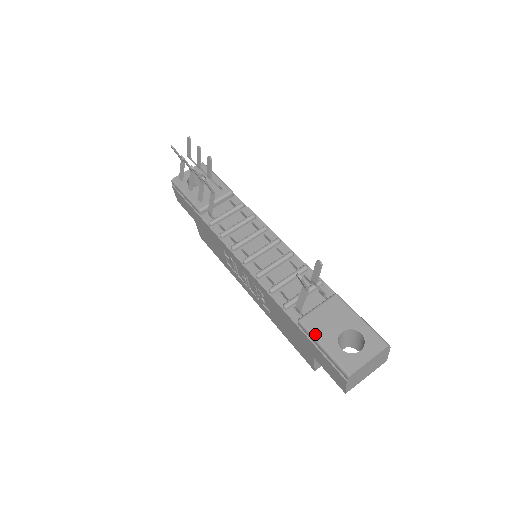
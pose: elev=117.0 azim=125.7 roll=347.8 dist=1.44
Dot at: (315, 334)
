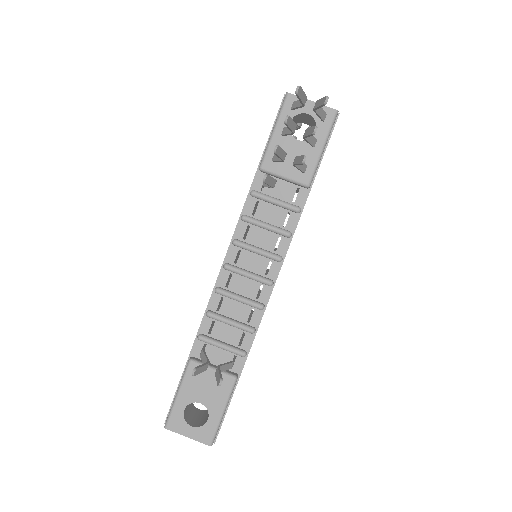
Dot at: (184, 382)
